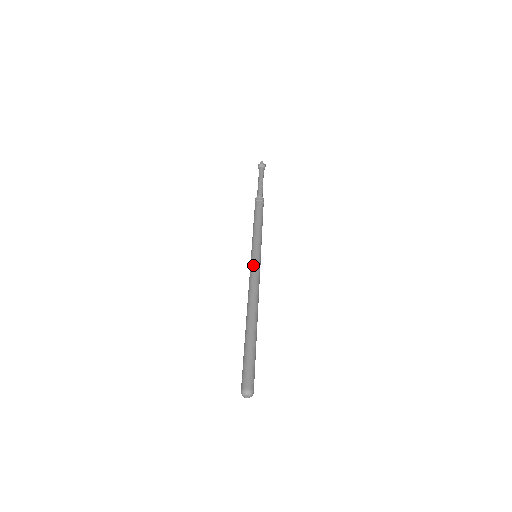
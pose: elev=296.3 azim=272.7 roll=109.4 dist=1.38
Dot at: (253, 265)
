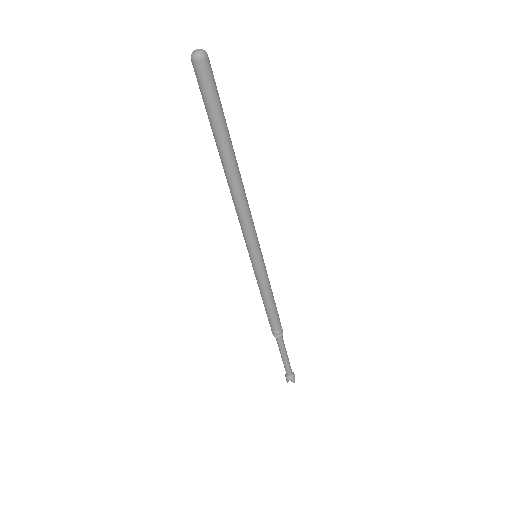
Dot at: occluded
